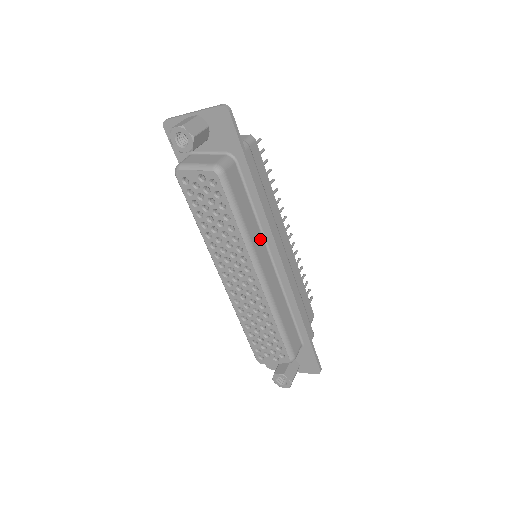
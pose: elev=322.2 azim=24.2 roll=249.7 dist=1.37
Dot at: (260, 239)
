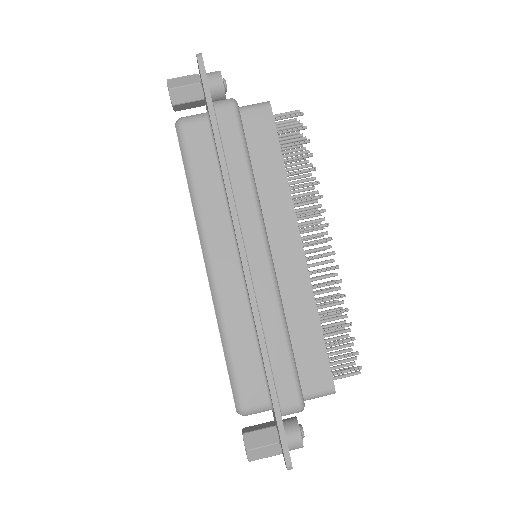
Dot at: (223, 219)
